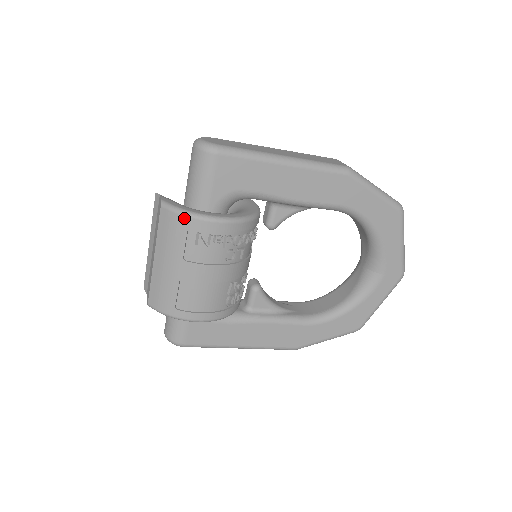
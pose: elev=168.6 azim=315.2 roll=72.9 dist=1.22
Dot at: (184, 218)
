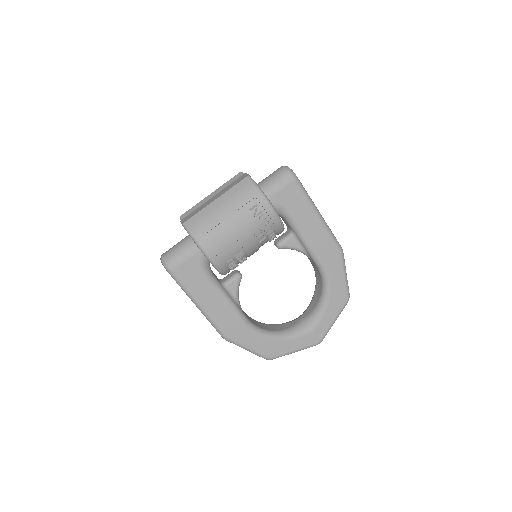
Dot at: (257, 191)
